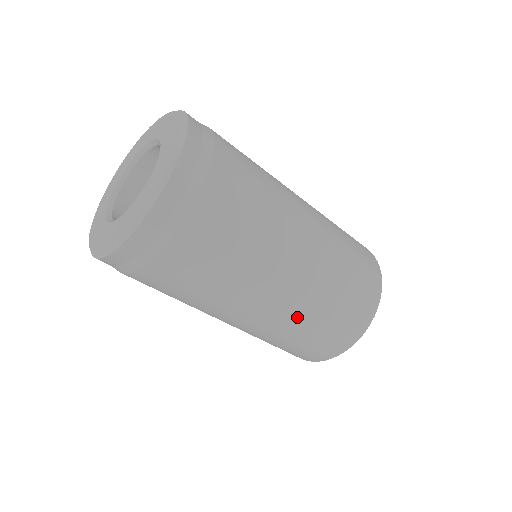
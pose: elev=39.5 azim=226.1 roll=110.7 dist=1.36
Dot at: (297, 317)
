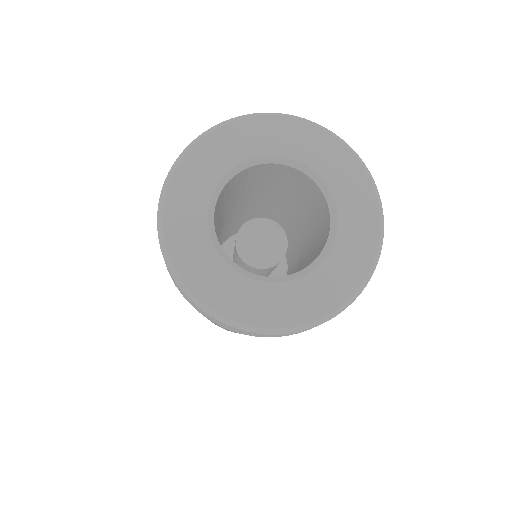
Dot at: occluded
